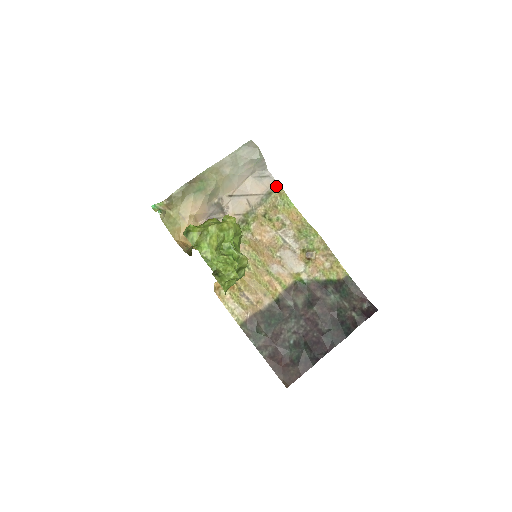
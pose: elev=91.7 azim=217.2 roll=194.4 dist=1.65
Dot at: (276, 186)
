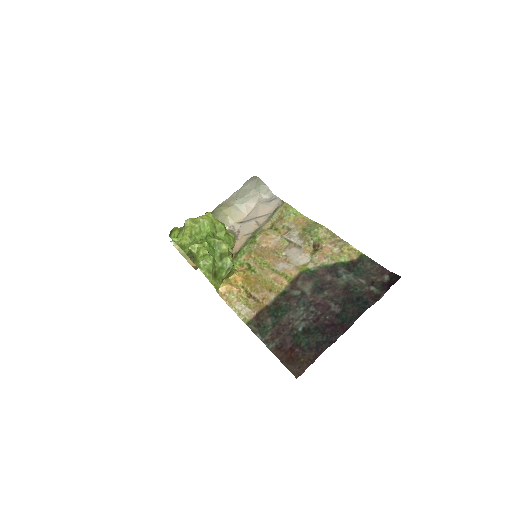
Dot at: (282, 204)
